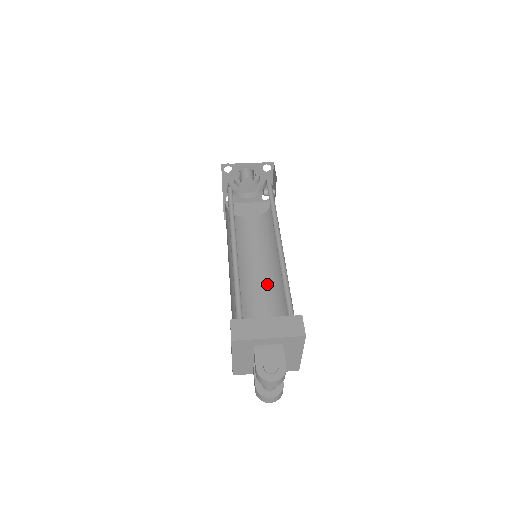
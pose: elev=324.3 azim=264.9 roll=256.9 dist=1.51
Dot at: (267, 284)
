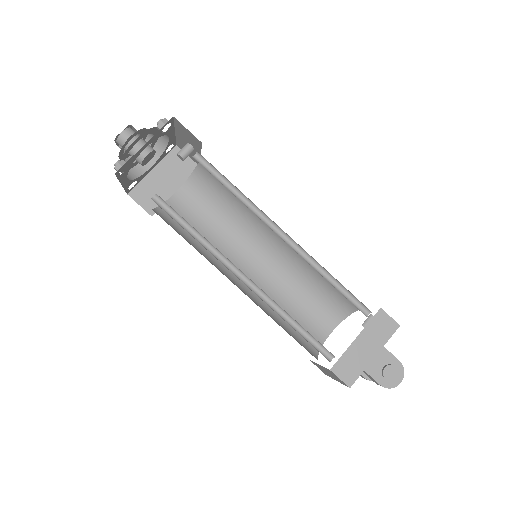
Dot at: (275, 264)
